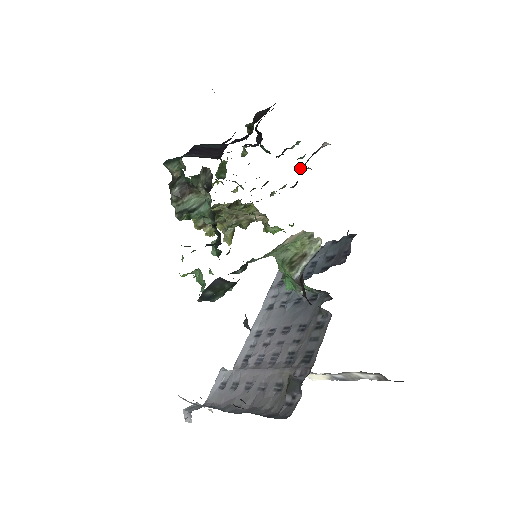
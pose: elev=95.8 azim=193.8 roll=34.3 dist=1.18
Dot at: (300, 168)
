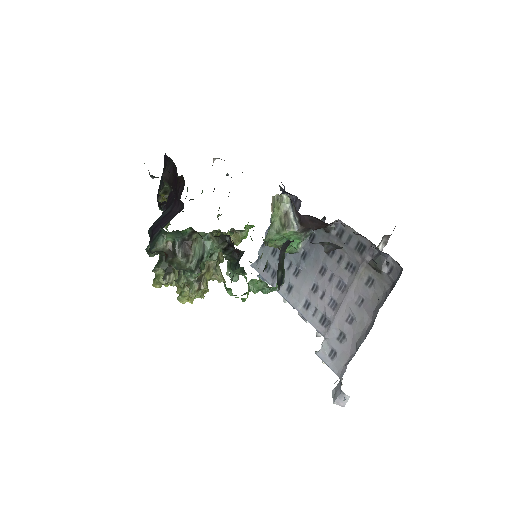
Dot at: occluded
